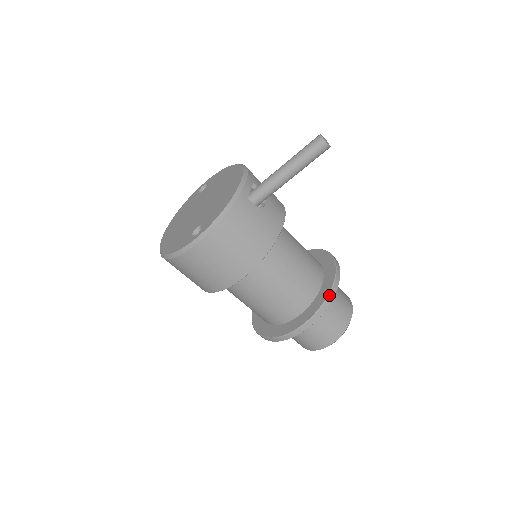
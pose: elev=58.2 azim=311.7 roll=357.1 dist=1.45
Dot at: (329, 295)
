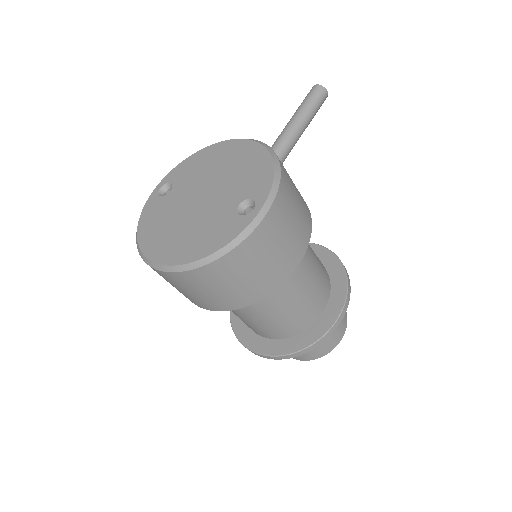
Dot at: (345, 269)
